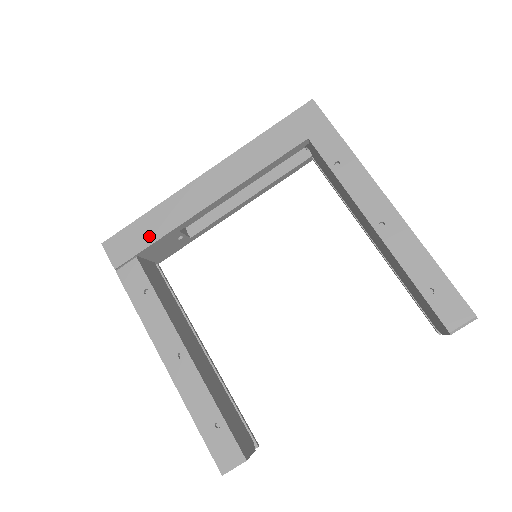
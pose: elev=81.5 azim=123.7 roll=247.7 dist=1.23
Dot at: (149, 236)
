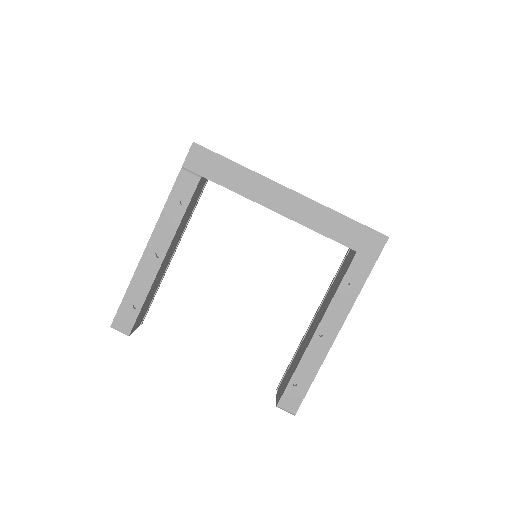
Dot at: (221, 177)
